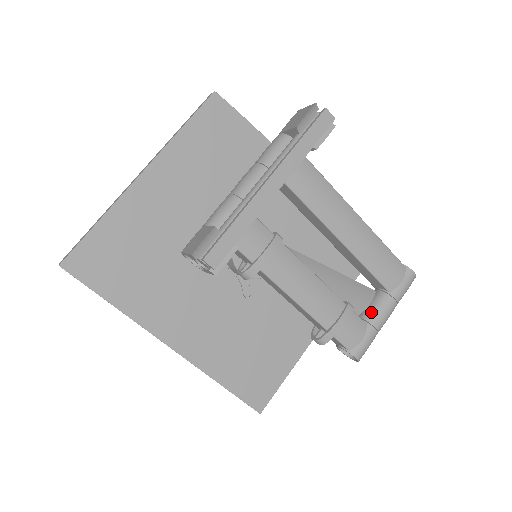
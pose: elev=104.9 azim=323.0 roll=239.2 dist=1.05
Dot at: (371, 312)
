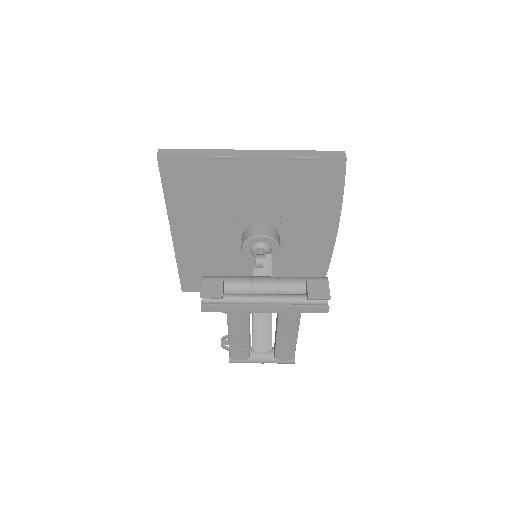
Dot at: (257, 356)
